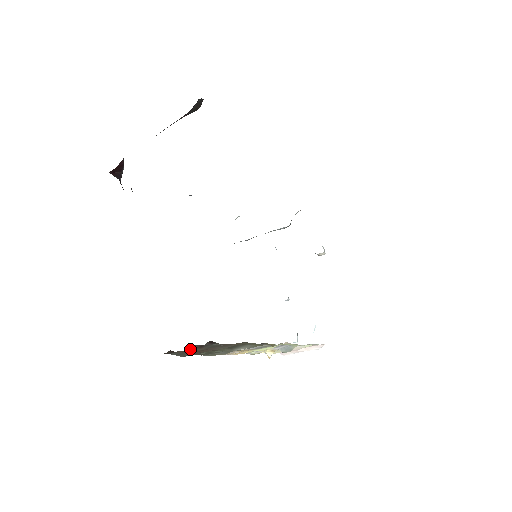
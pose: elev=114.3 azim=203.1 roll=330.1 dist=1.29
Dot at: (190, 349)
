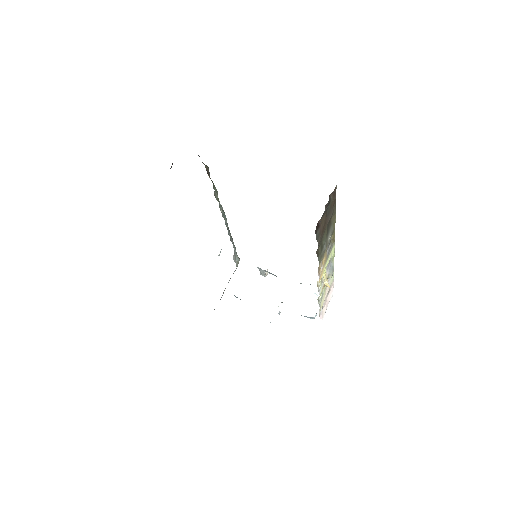
Dot at: occluded
